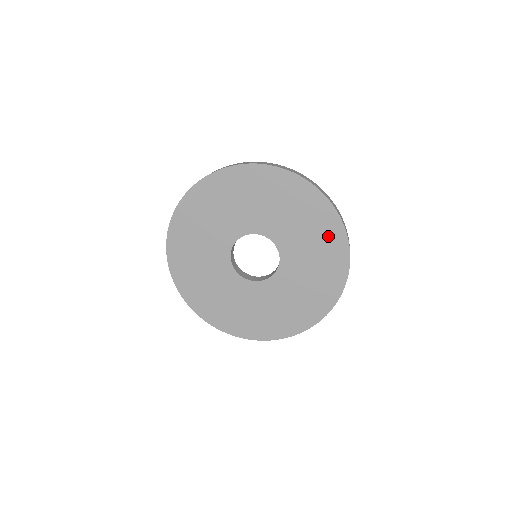
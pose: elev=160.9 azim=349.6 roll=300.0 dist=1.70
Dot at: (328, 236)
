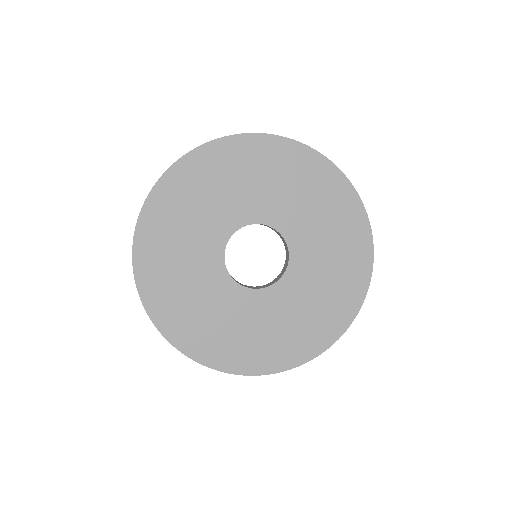
Dot at: (351, 238)
